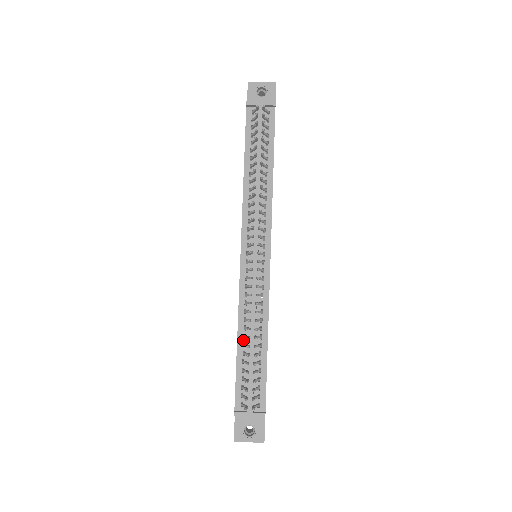
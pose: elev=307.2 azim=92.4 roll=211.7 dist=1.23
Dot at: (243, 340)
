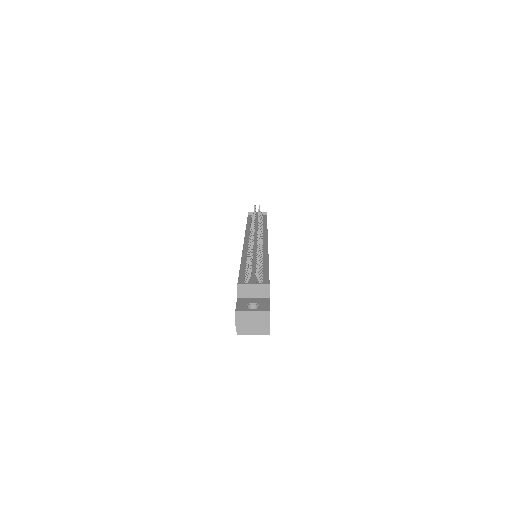
Dot at: (246, 263)
